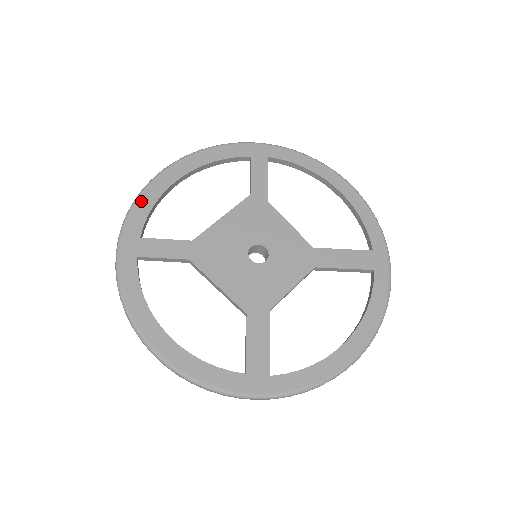
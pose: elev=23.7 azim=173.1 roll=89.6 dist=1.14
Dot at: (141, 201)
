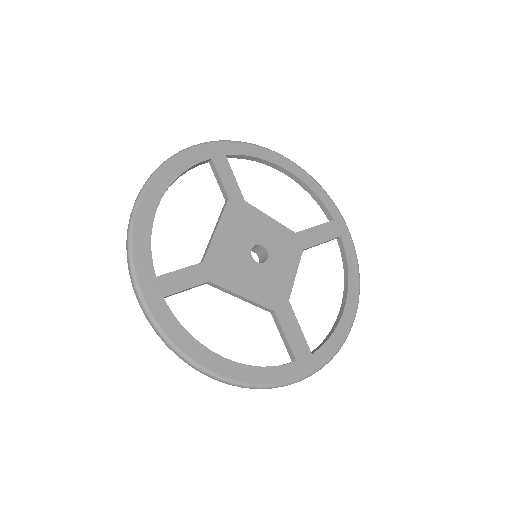
Dot at: (137, 238)
